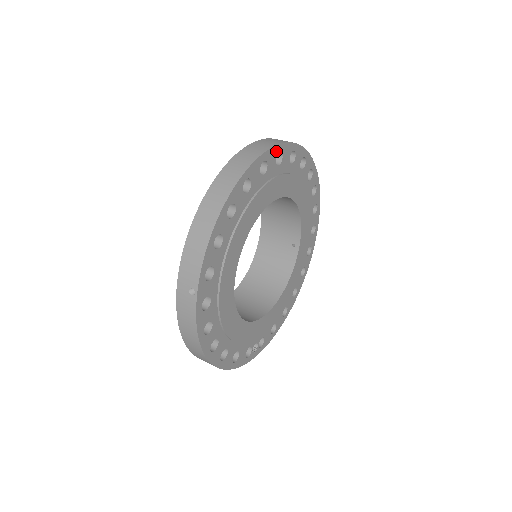
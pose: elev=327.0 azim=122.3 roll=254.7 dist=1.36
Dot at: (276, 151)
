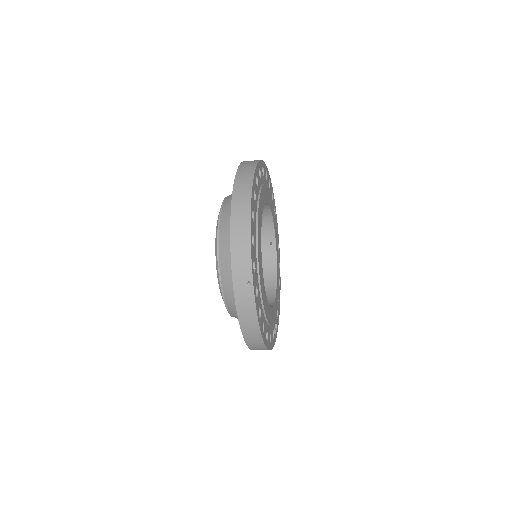
Dot at: (258, 167)
